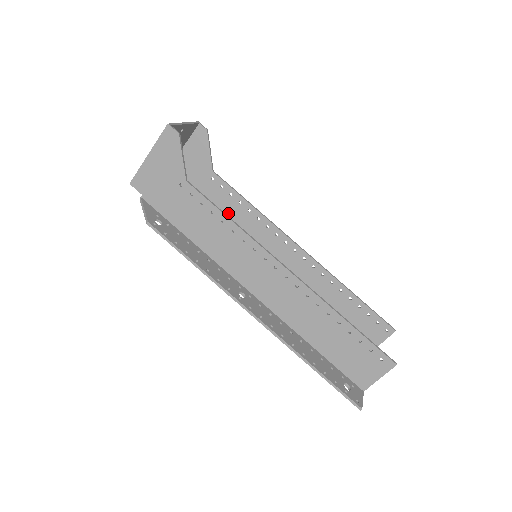
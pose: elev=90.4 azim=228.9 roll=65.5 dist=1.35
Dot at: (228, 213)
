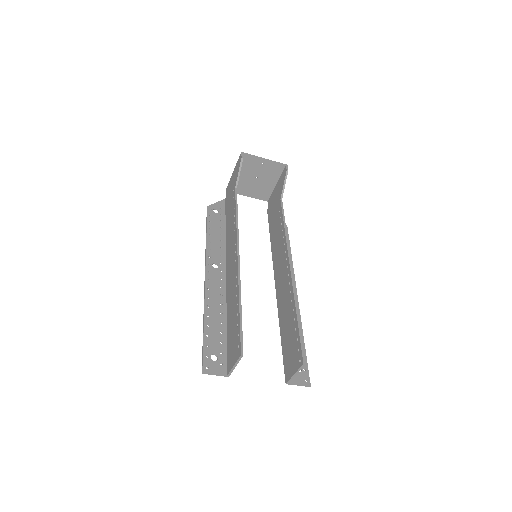
Dot at: (276, 231)
